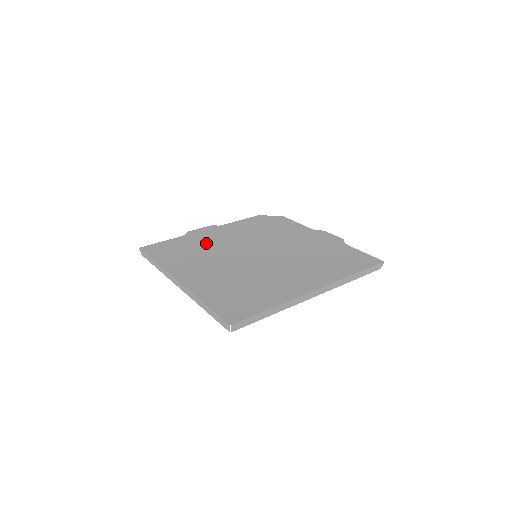
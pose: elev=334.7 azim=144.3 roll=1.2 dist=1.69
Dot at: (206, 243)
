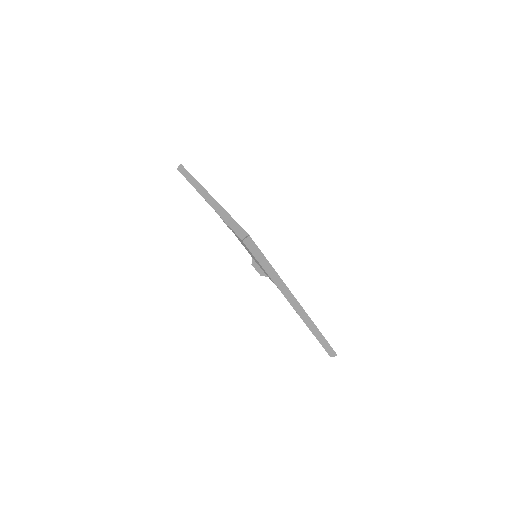
Dot at: occluded
